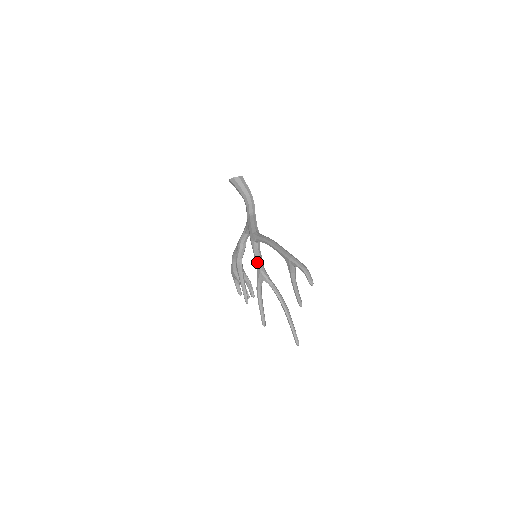
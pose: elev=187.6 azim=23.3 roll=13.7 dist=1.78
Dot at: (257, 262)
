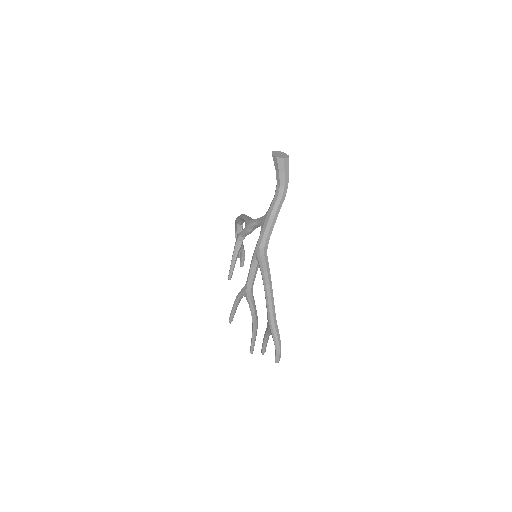
Dot at: (248, 280)
